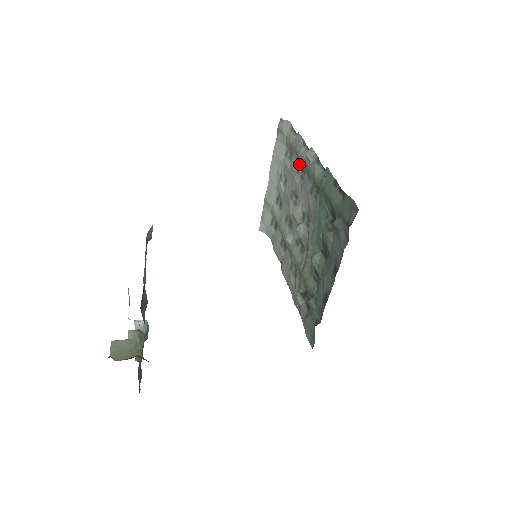
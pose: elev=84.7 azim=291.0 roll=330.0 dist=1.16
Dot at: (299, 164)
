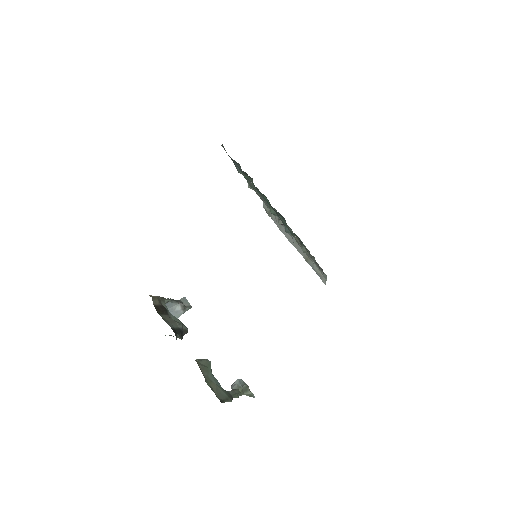
Dot at: occluded
